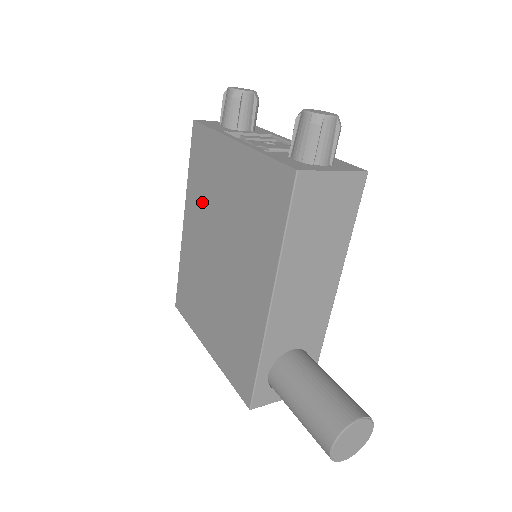
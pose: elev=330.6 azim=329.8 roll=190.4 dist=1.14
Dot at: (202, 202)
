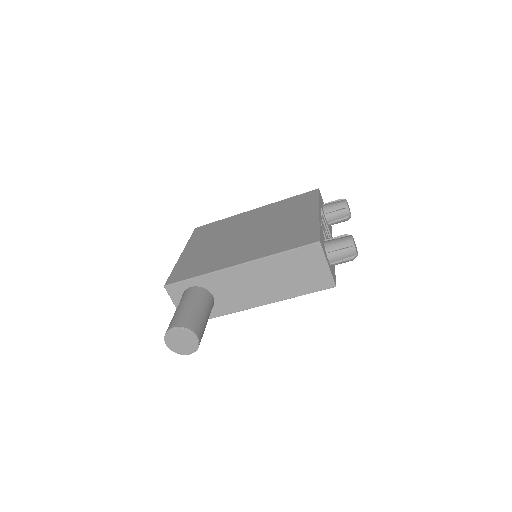
Dot at: (273, 212)
